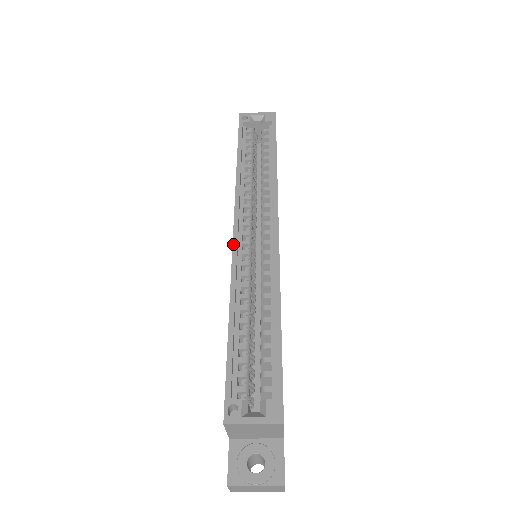
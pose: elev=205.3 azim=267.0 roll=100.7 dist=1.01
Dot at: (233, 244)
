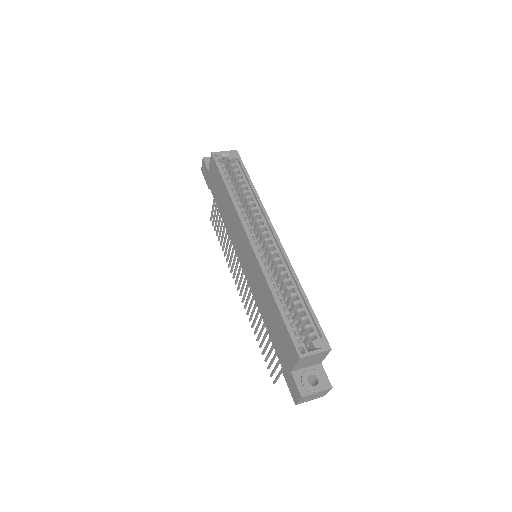
Dot at: (254, 250)
